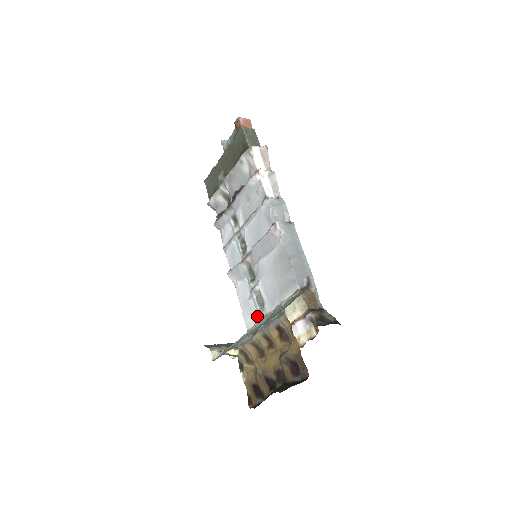
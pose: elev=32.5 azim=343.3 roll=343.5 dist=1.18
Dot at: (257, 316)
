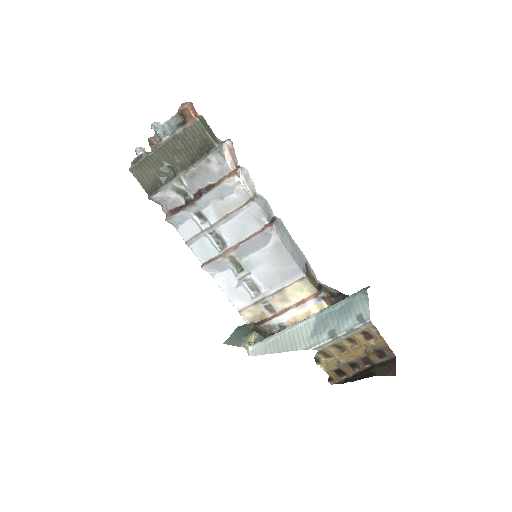
Dot at: (251, 299)
